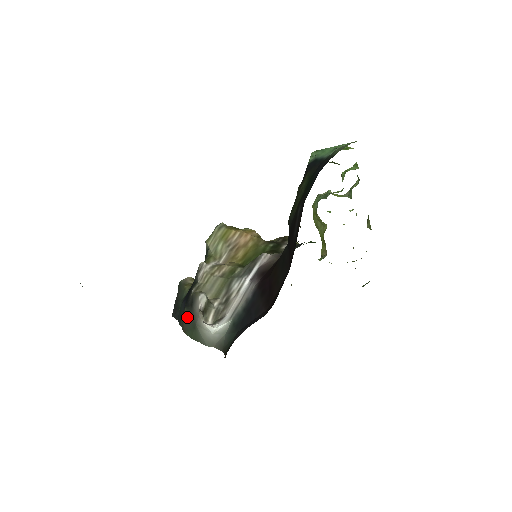
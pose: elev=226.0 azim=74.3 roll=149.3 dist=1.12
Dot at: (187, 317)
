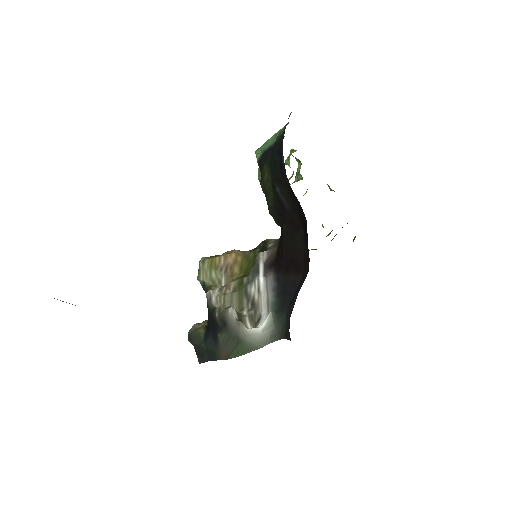
Dot at: (224, 340)
